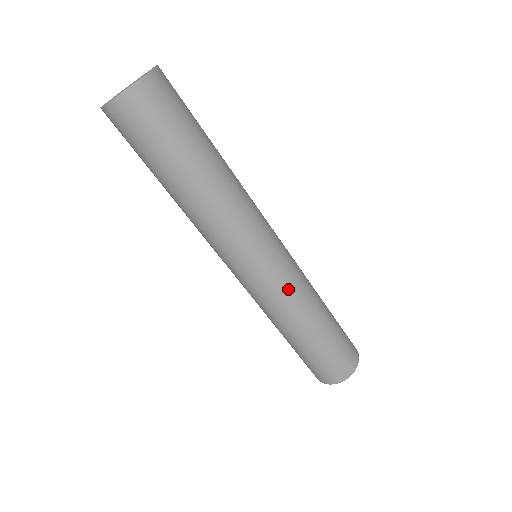
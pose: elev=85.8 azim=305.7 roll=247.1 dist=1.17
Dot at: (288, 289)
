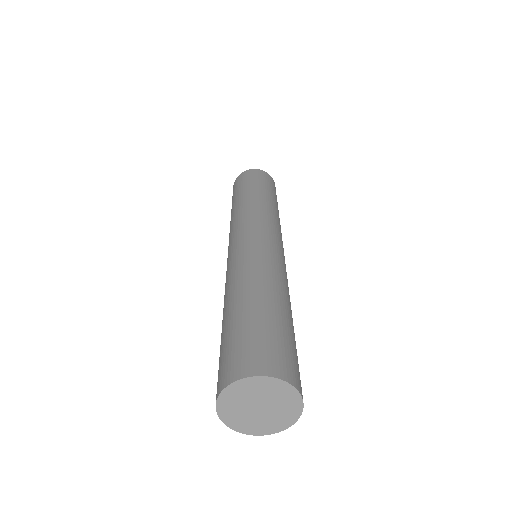
Dot at: occluded
